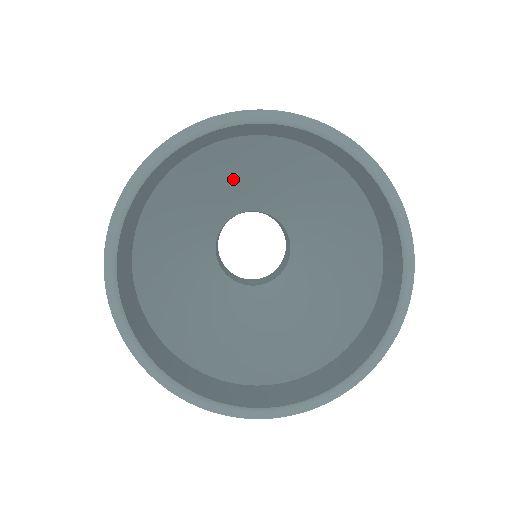
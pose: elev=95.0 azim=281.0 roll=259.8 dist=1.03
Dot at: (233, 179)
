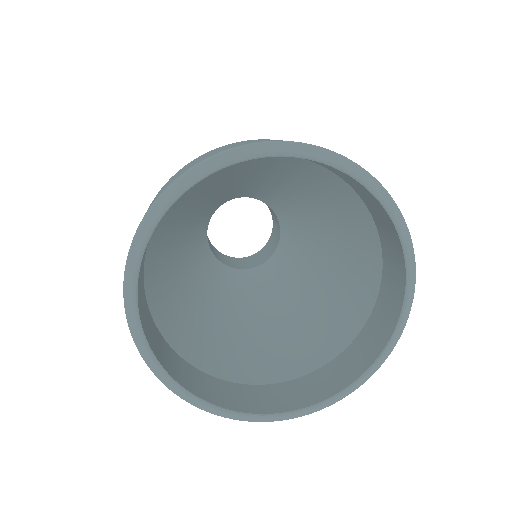
Dot at: (242, 178)
